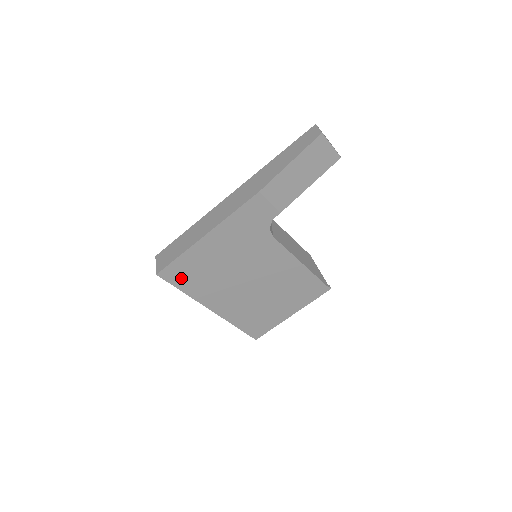
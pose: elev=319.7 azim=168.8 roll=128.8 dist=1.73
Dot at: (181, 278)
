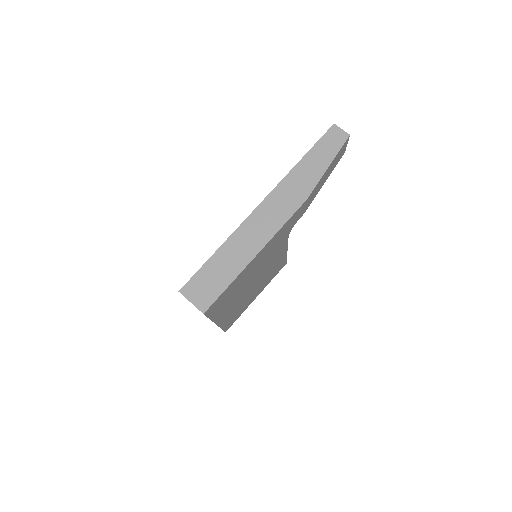
Dot at: (217, 306)
